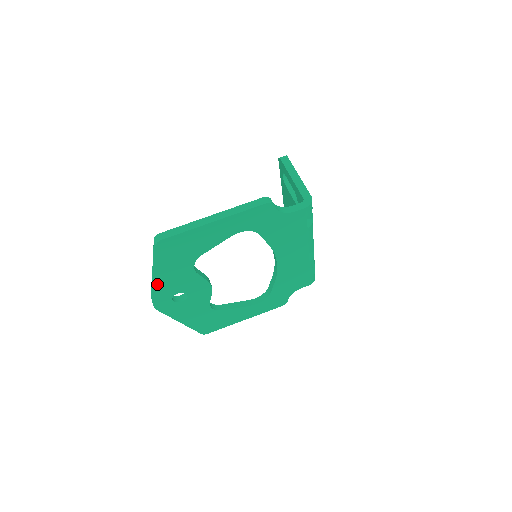
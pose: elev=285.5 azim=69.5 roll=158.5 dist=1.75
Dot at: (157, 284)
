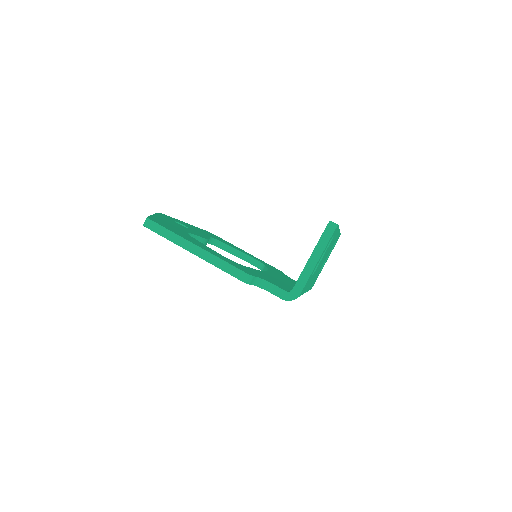
Dot at: occluded
